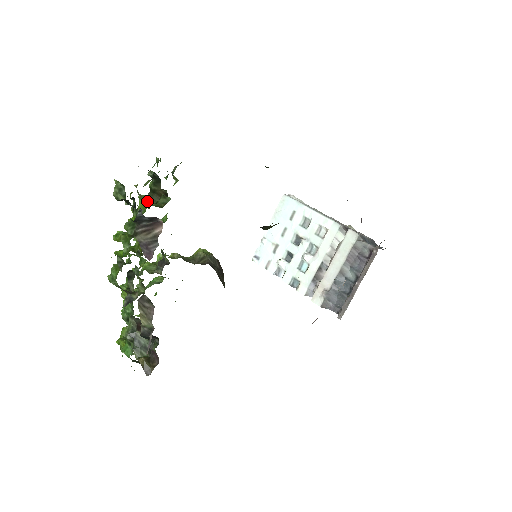
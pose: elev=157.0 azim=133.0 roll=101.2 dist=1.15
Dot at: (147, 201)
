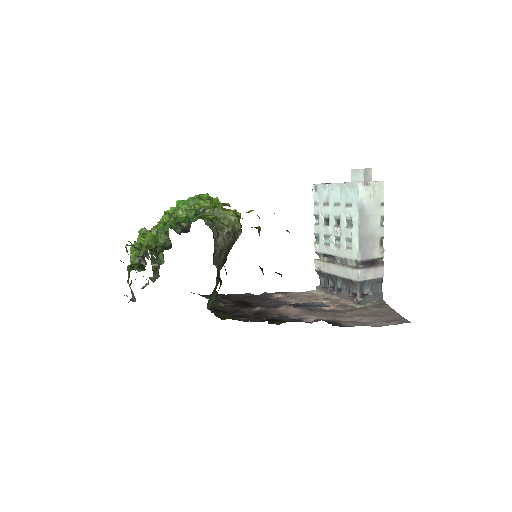
Dot at: (161, 234)
